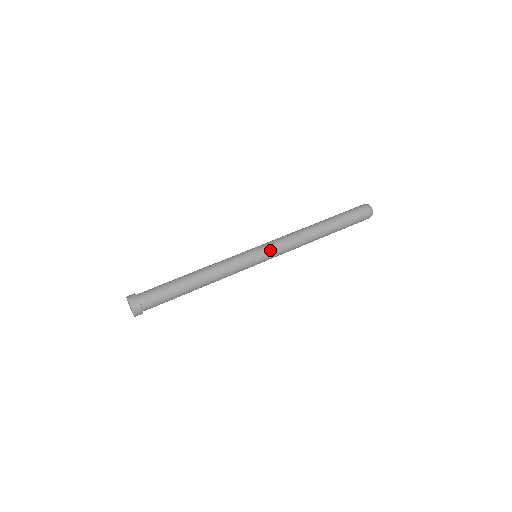
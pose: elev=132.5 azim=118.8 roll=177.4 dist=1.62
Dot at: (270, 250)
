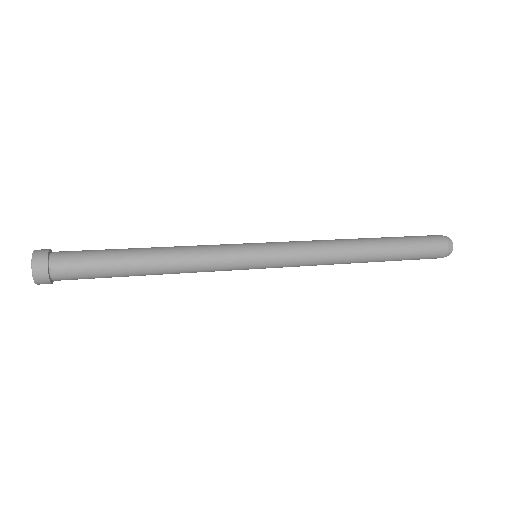
Dot at: (276, 243)
